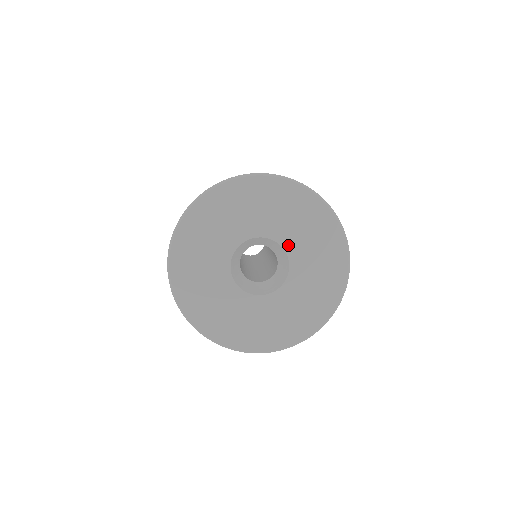
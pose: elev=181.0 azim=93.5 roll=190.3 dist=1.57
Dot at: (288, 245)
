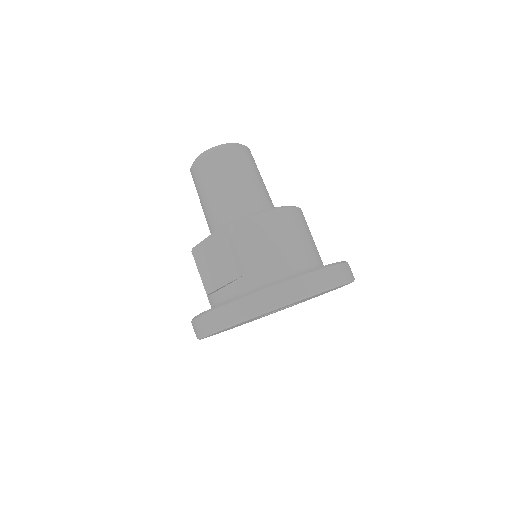
Dot at: occluded
